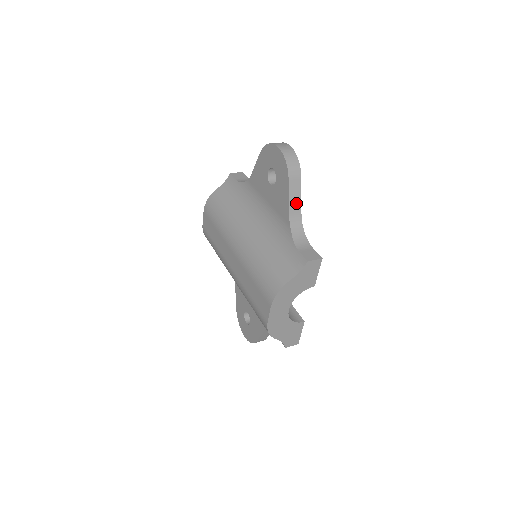
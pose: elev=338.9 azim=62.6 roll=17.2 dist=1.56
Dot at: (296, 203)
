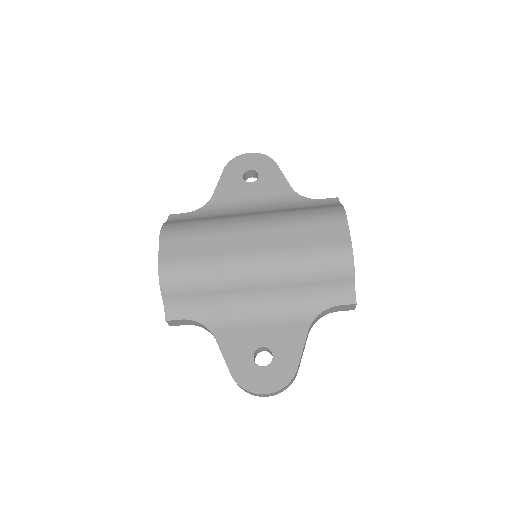
Dot at: occluded
